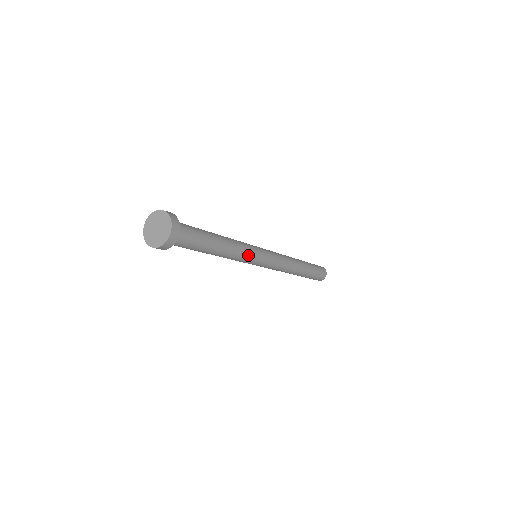
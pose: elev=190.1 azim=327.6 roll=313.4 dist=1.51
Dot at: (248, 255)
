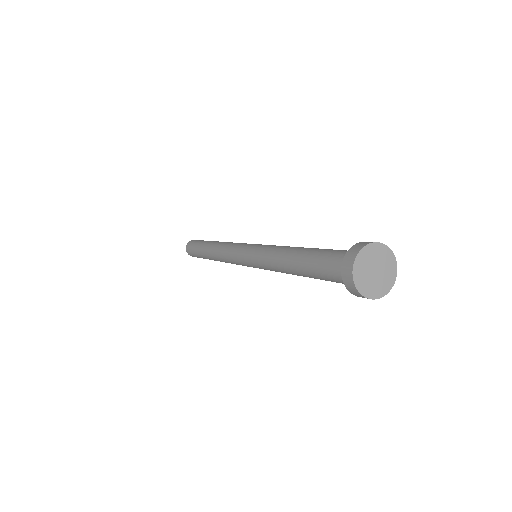
Dot at: occluded
